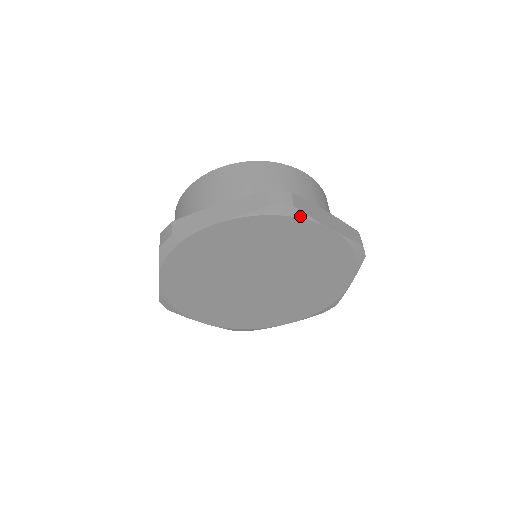
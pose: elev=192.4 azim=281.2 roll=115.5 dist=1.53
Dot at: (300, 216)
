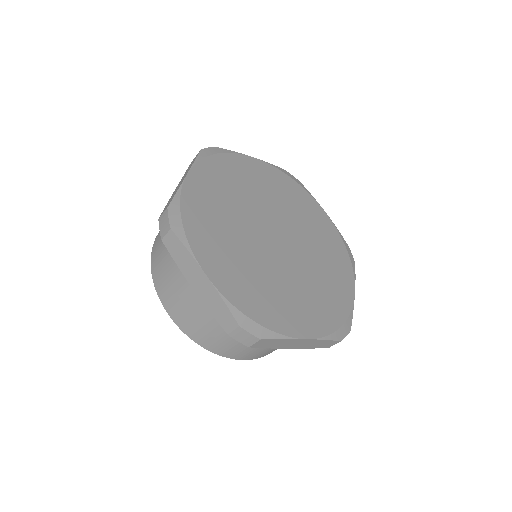
Dot at: (304, 189)
